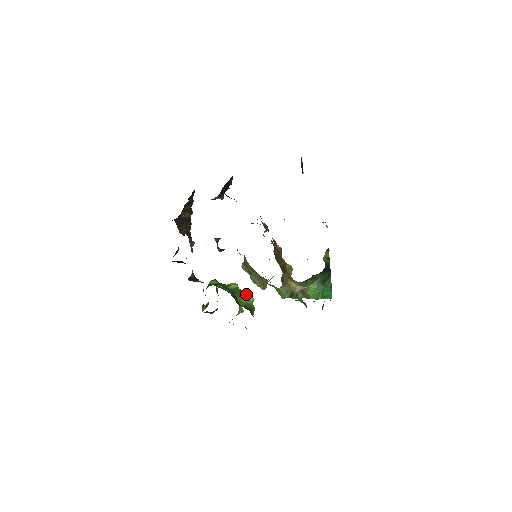
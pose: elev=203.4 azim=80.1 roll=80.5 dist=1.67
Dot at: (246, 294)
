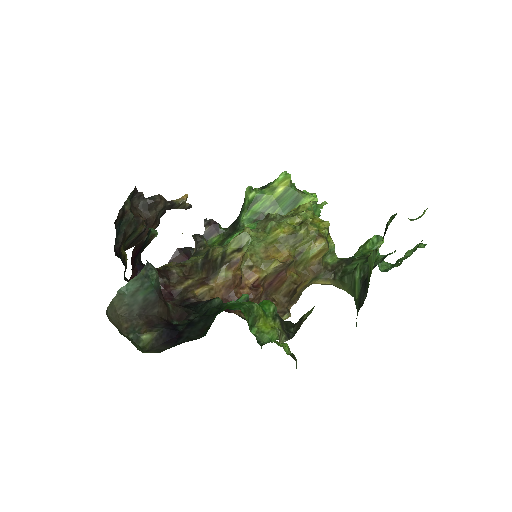
Dot at: (303, 195)
